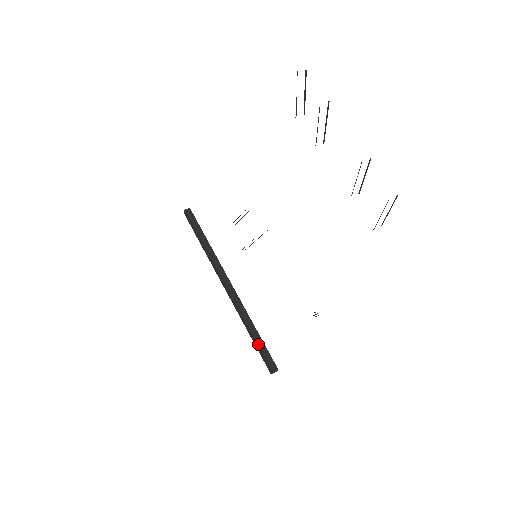
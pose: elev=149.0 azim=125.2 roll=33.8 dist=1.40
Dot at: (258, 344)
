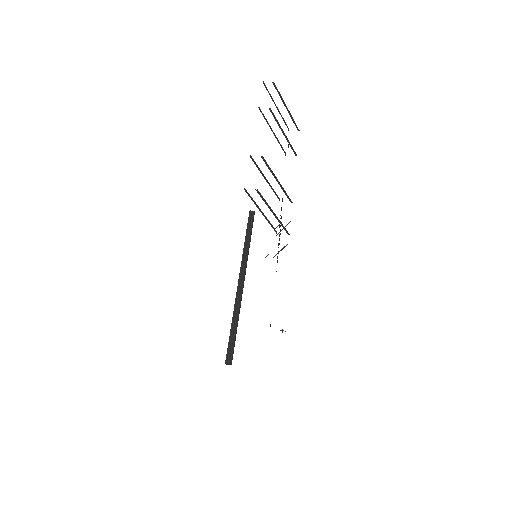
Dot at: (230, 334)
